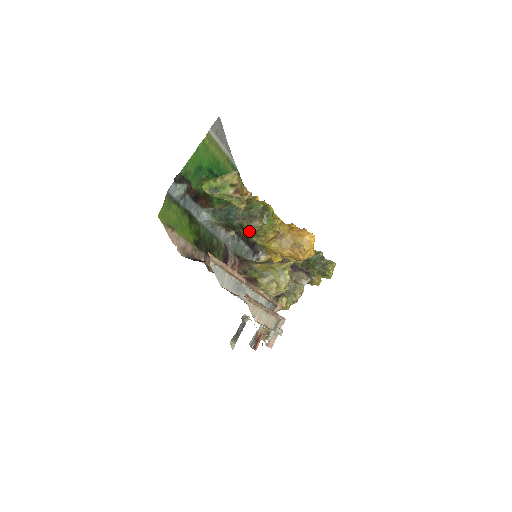
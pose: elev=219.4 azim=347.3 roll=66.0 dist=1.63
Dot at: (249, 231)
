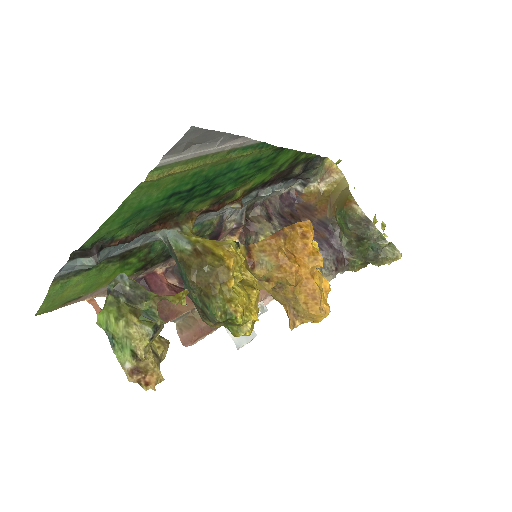
Dot at: occluded
